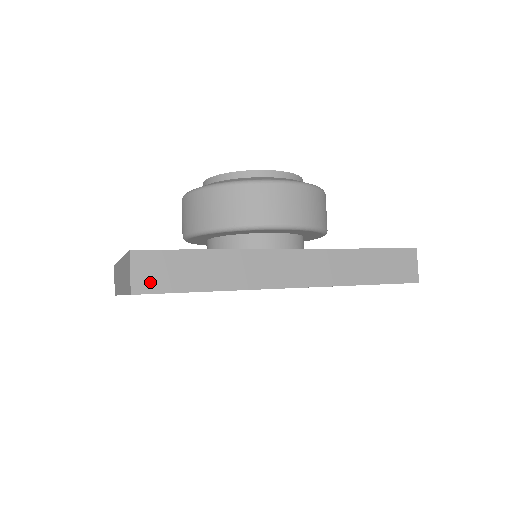
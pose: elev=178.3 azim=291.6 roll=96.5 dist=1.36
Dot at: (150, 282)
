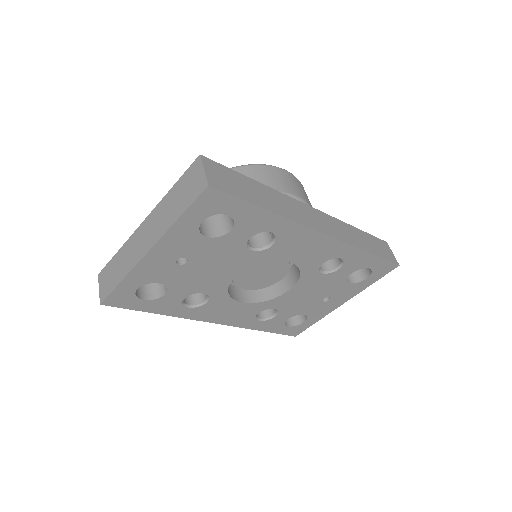
Dot at: (221, 183)
